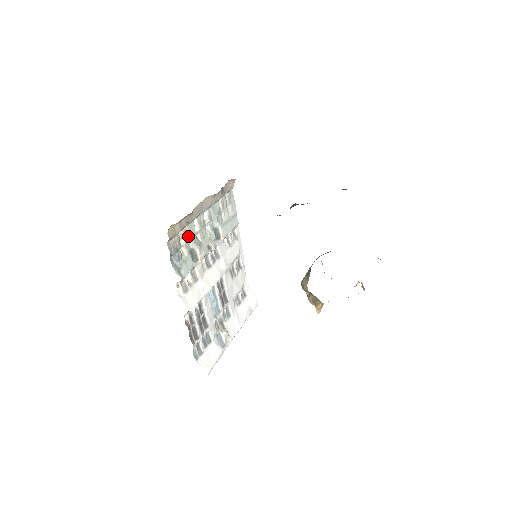
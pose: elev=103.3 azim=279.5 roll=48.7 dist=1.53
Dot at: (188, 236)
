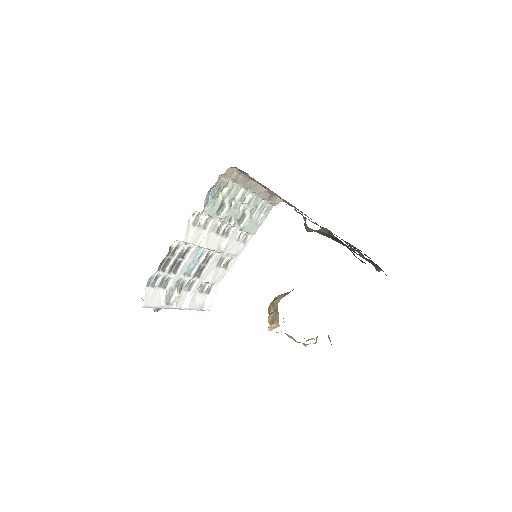
Dot at: (231, 191)
